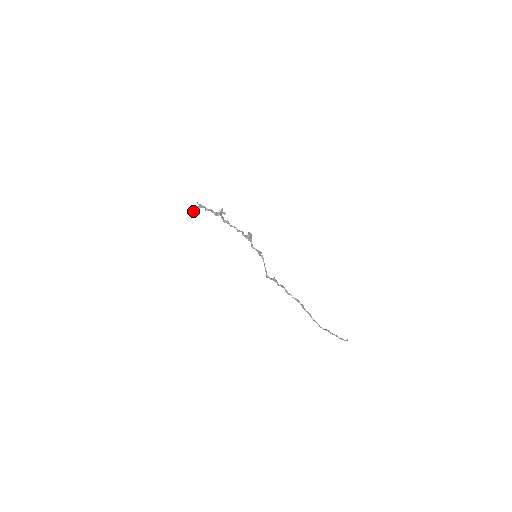
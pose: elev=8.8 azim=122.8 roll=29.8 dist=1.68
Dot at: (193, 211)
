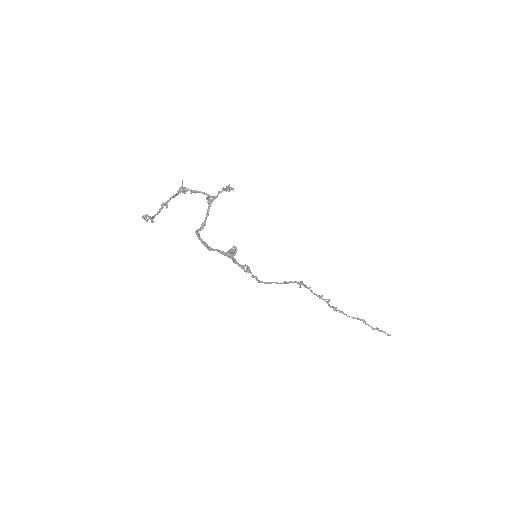
Dot at: (147, 216)
